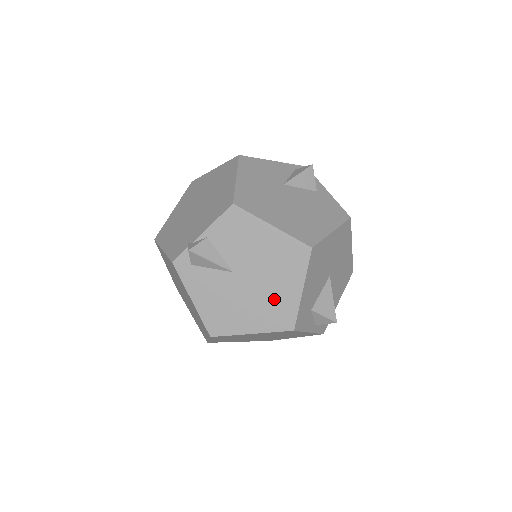
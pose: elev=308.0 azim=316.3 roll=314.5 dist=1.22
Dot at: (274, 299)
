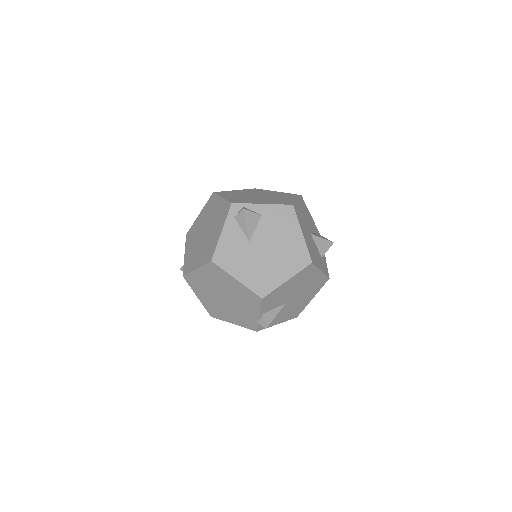
Dot at: (312, 286)
